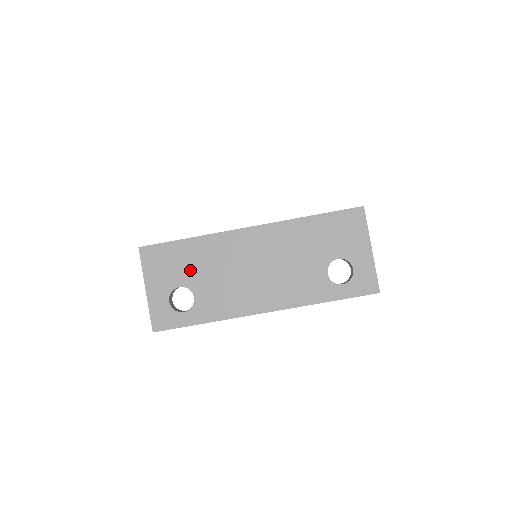
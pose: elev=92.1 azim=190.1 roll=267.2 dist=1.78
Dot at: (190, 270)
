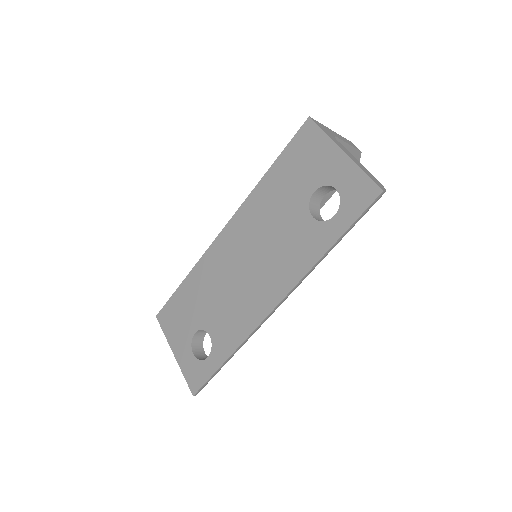
Dot at: (196, 309)
